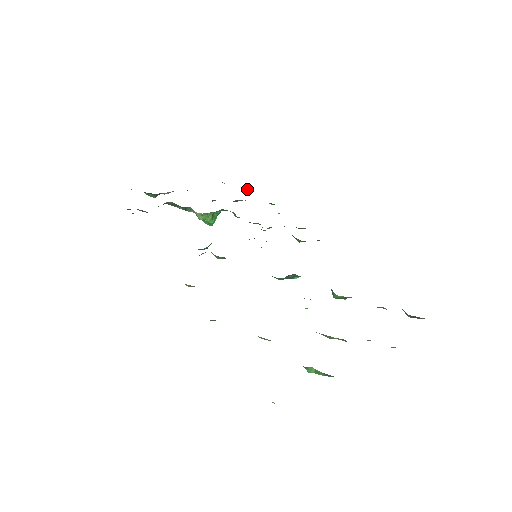
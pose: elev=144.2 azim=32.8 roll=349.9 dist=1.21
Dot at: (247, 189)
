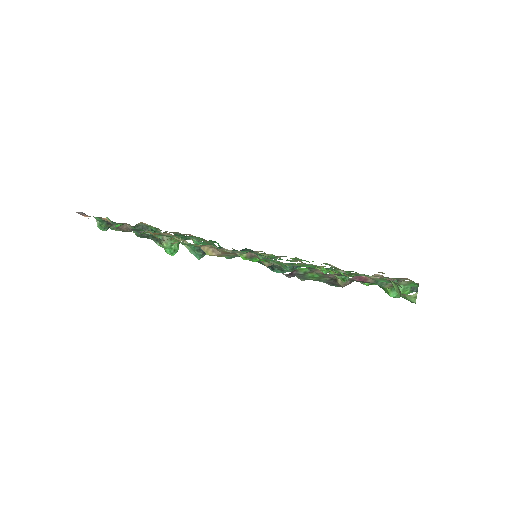
Dot at: (179, 234)
